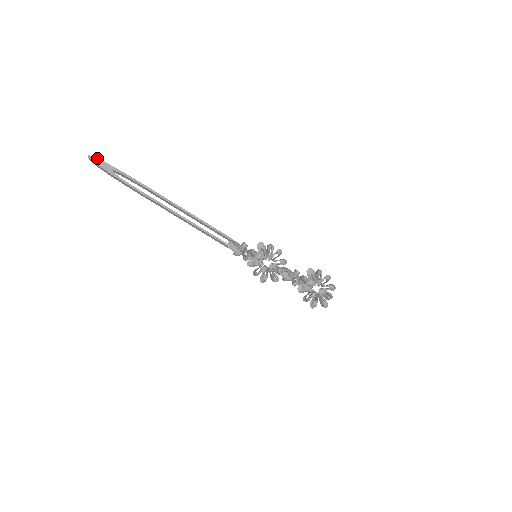
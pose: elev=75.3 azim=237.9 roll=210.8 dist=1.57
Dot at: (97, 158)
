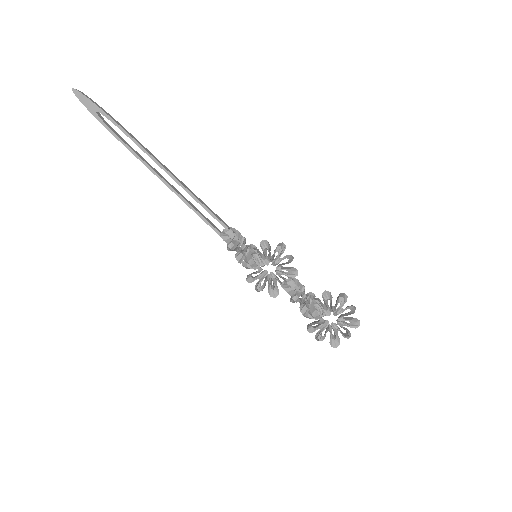
Dot at: (81, 92)
